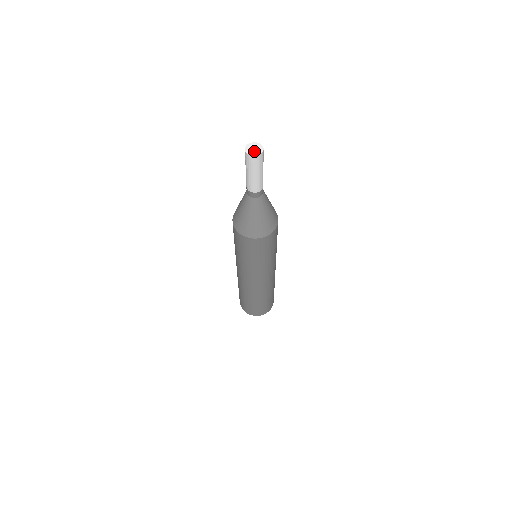
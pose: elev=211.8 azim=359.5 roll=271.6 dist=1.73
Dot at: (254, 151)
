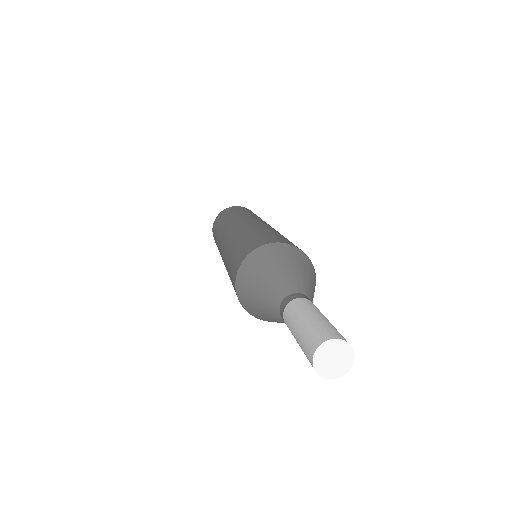
Dot at: (333, 366)
